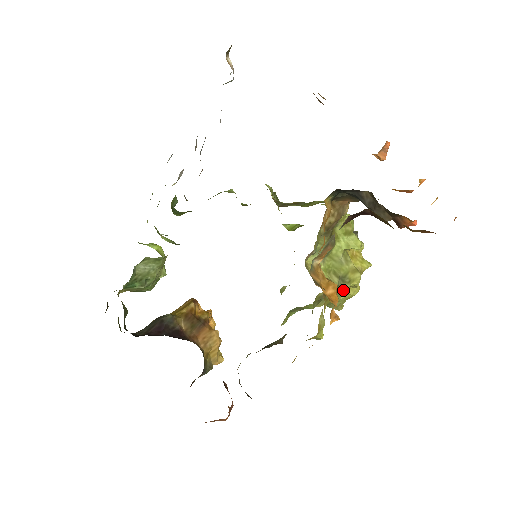
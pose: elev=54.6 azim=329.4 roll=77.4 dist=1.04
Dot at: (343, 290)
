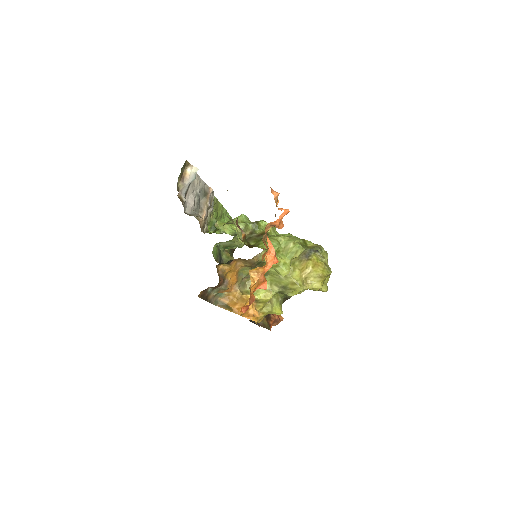
Dot at: (288, 293)
